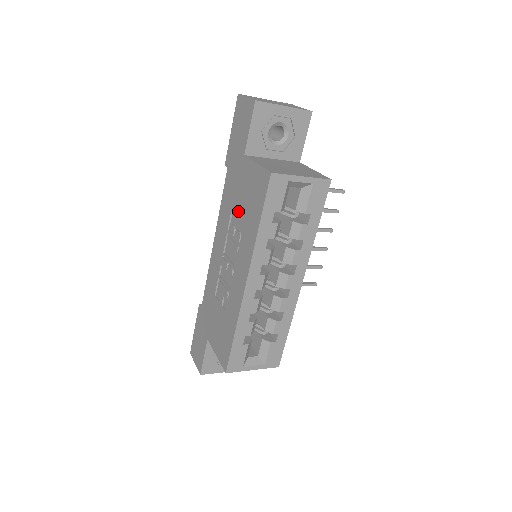
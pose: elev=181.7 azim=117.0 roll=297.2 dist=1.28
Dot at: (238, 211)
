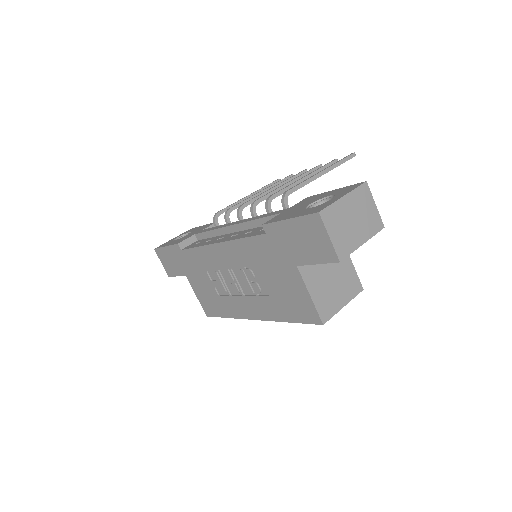
Dot at: (266, 280)
